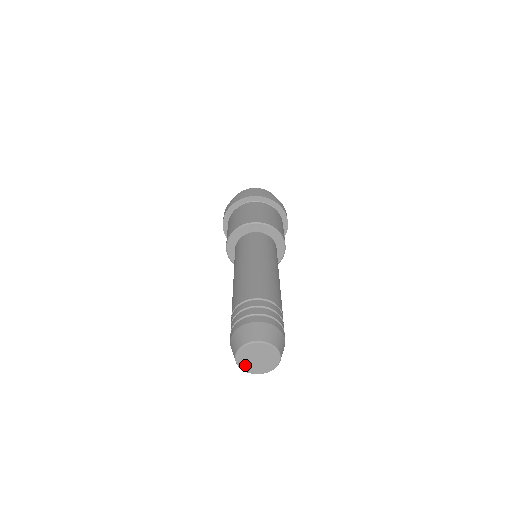
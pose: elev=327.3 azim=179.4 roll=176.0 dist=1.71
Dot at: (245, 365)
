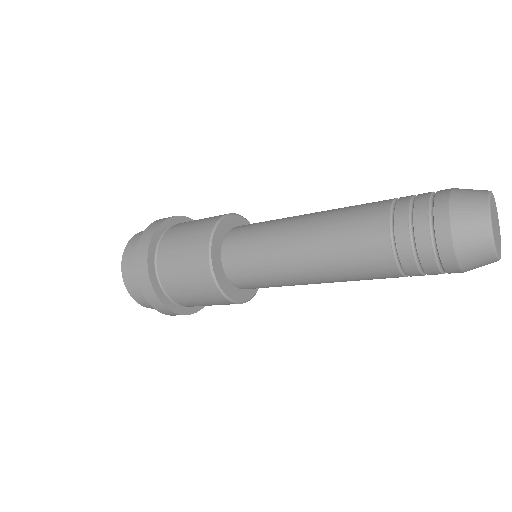
Dot at: (492, 216)
